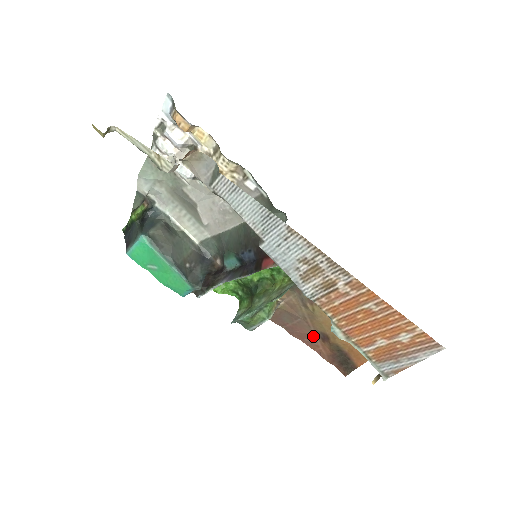
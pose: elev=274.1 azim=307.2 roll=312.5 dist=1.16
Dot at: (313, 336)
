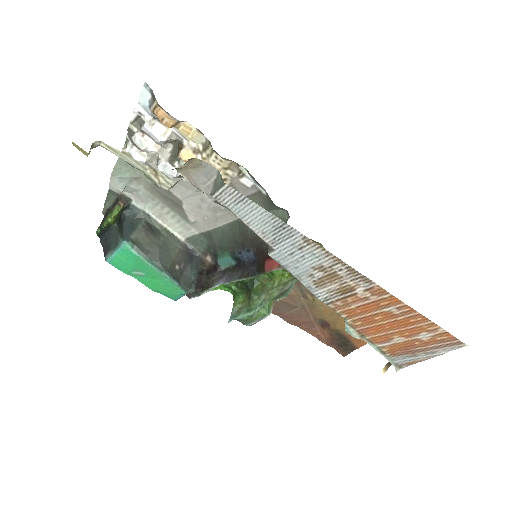
Dot at: (311, 323)
